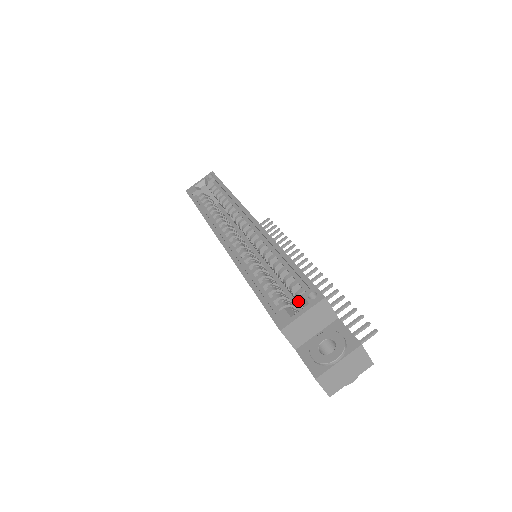
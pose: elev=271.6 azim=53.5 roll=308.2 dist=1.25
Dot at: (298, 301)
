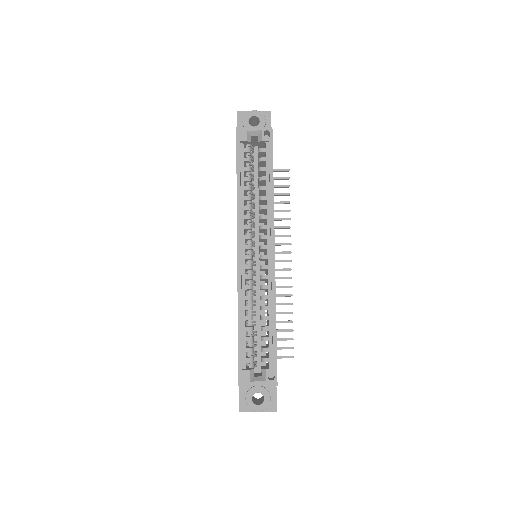
Dot at: occluded
